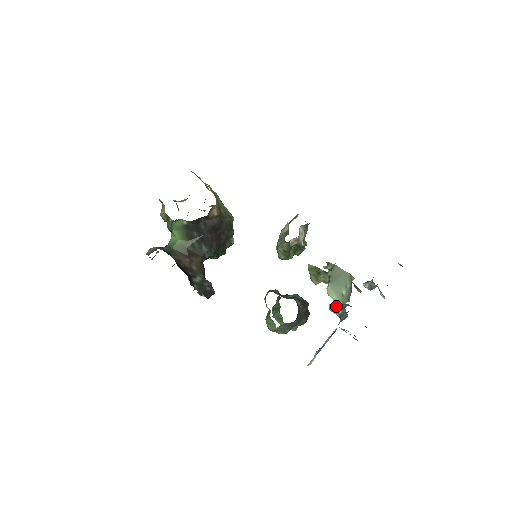
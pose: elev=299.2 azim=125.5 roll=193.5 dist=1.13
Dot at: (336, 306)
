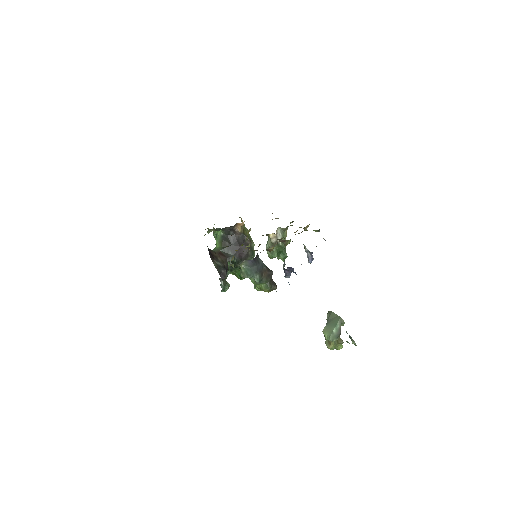
Dot at: occluded
